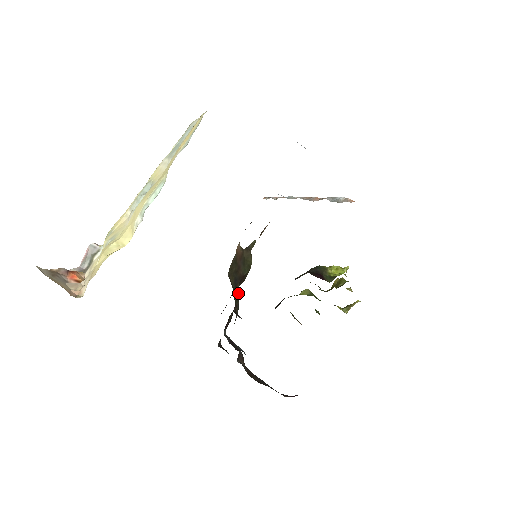
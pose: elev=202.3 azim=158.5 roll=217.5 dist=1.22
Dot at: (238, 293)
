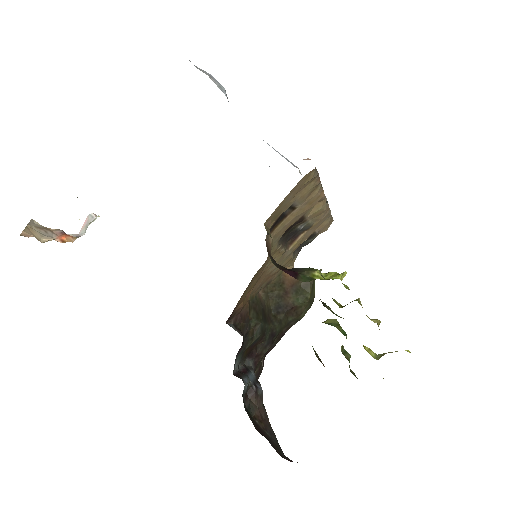
Dot at: (279, 322)
